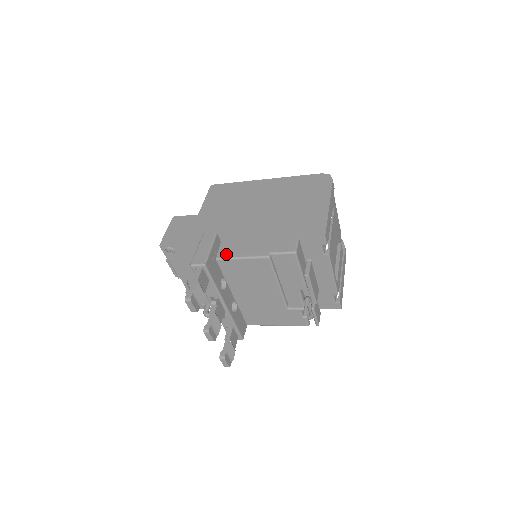
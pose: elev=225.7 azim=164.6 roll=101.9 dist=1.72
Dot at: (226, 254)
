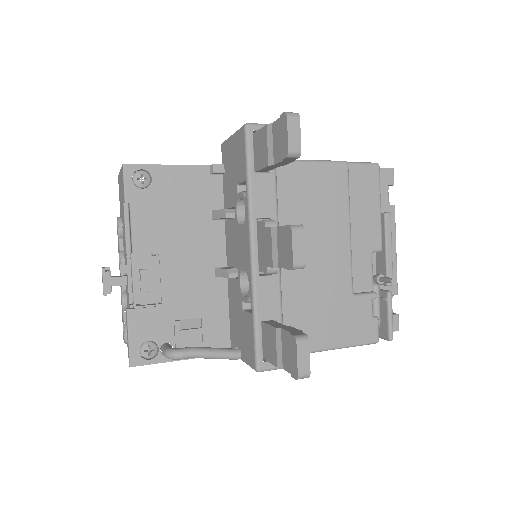
Dot at: occluded
